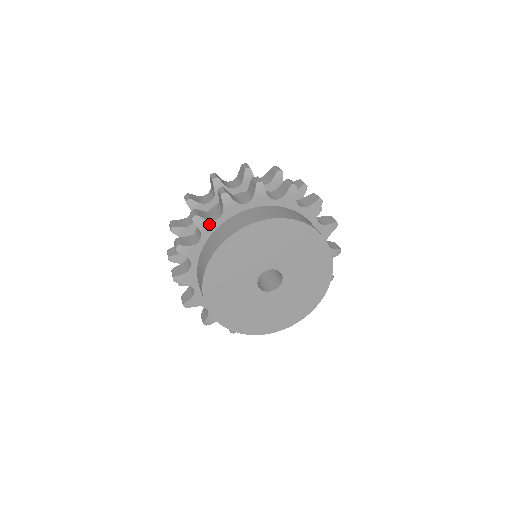
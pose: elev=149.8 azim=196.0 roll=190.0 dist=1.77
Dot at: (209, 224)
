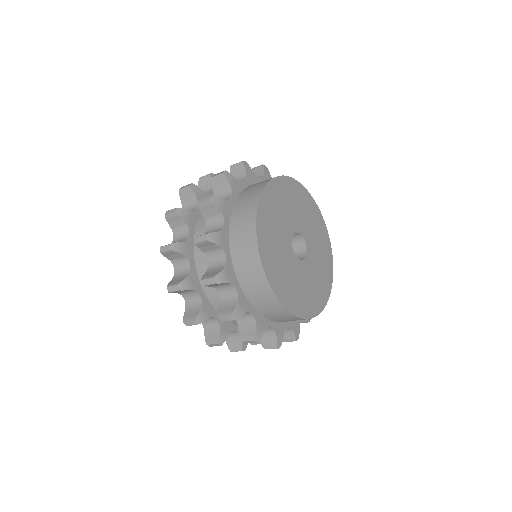
Dot at: (222, 235)
